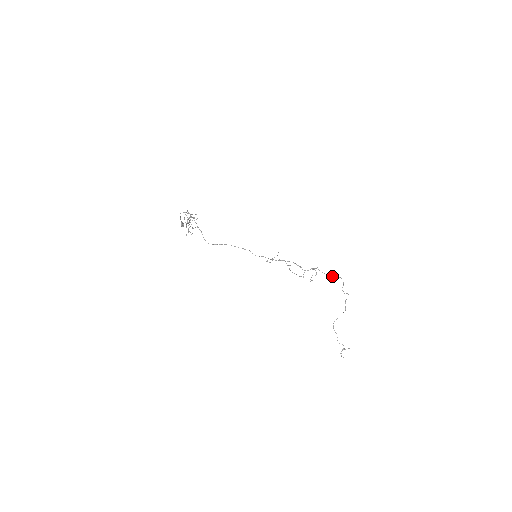
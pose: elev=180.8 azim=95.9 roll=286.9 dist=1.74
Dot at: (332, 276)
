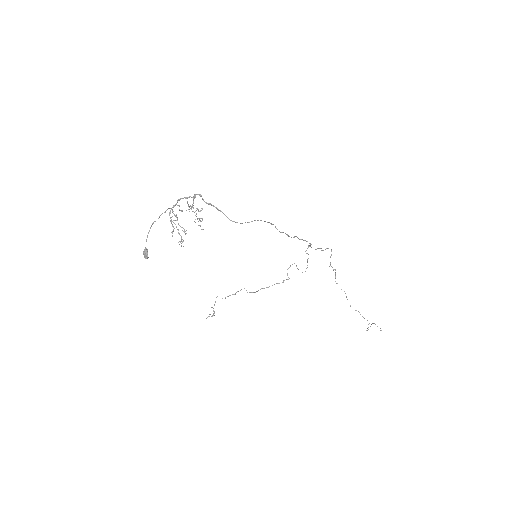
Dot at: (322, 250)
